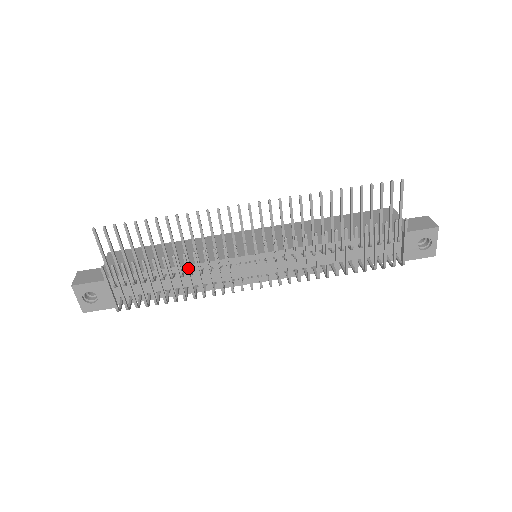
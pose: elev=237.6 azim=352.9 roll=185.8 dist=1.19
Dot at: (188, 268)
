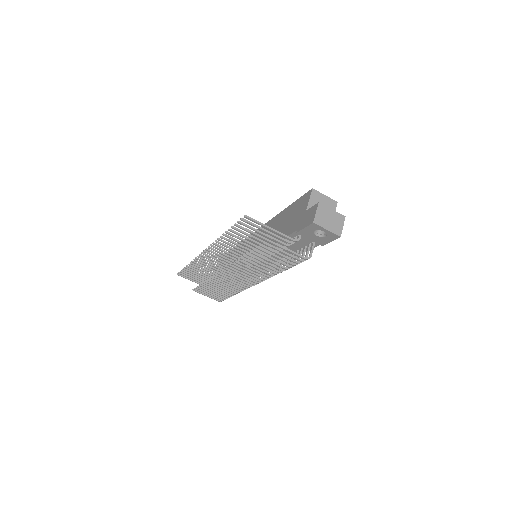
Dot at: (216, 284)
